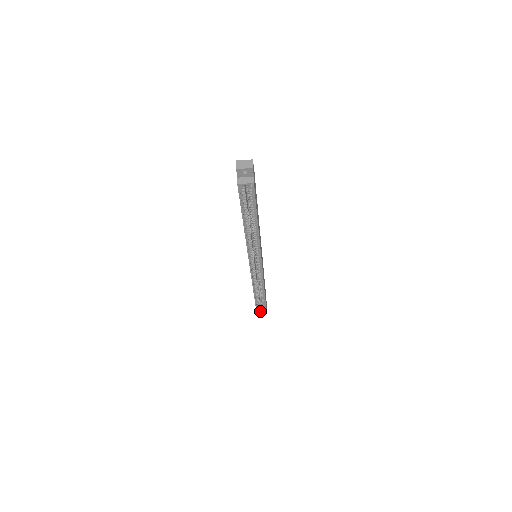
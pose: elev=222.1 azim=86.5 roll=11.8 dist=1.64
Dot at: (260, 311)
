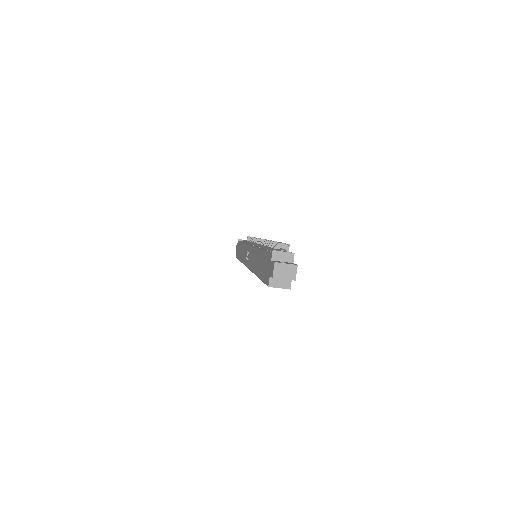
Dot at: occluded
